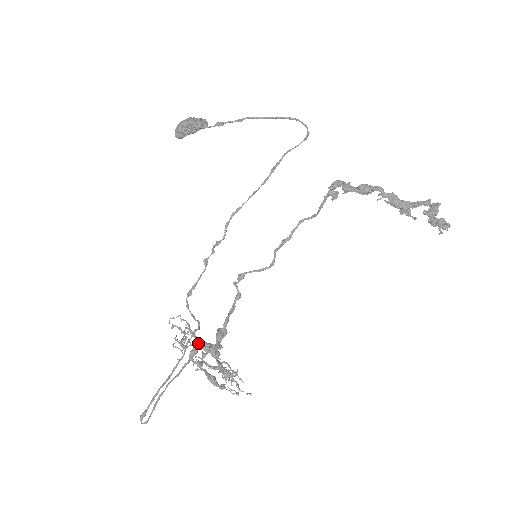
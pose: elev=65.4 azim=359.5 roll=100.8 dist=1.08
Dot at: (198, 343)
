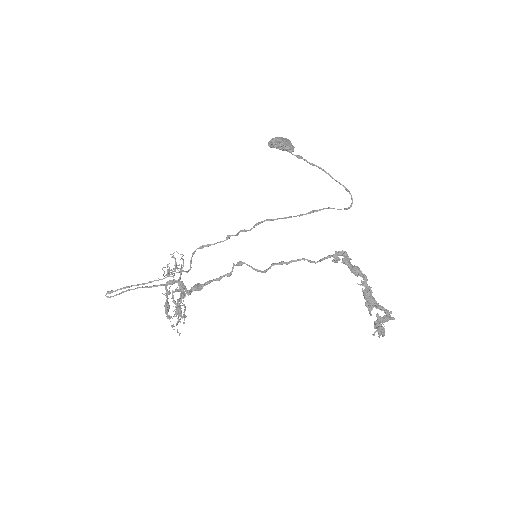
Dot at: (179, 280)
